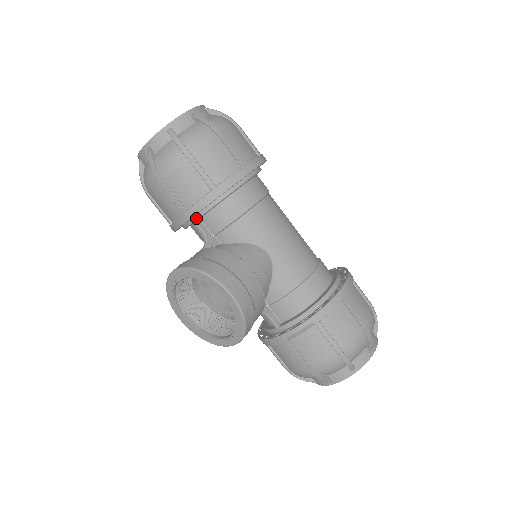
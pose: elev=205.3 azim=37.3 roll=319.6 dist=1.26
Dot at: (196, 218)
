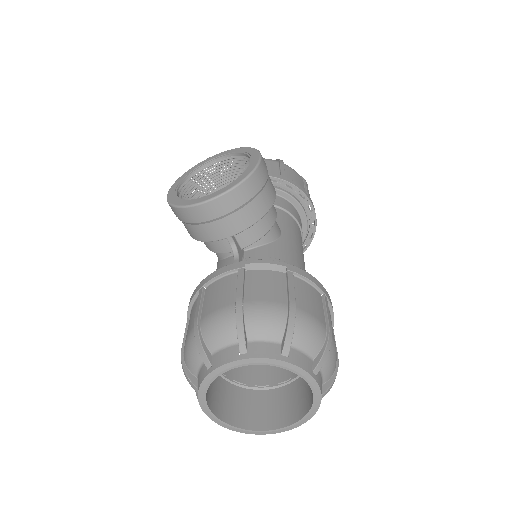
Dot at: occluded
